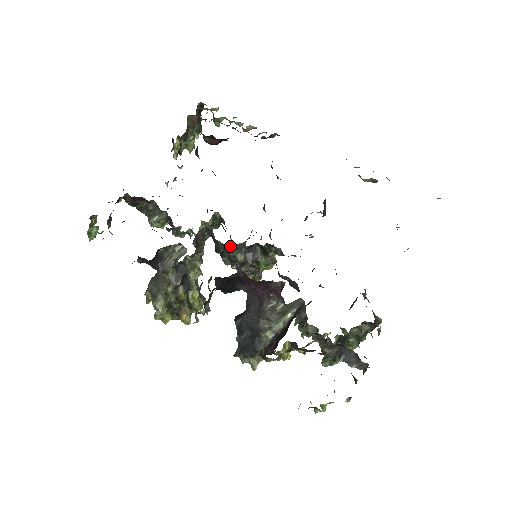
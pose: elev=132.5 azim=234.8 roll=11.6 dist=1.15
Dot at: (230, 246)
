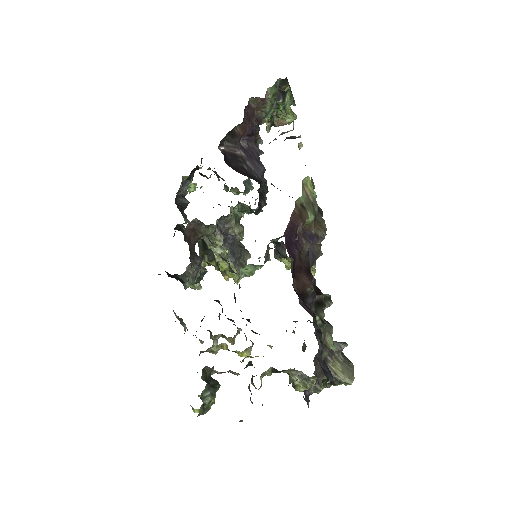
Dot at: occluded
